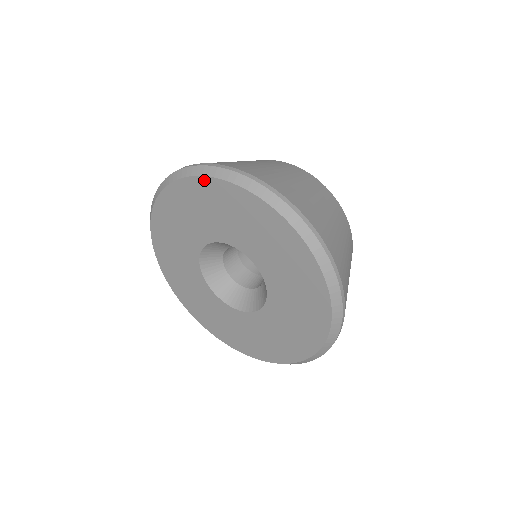
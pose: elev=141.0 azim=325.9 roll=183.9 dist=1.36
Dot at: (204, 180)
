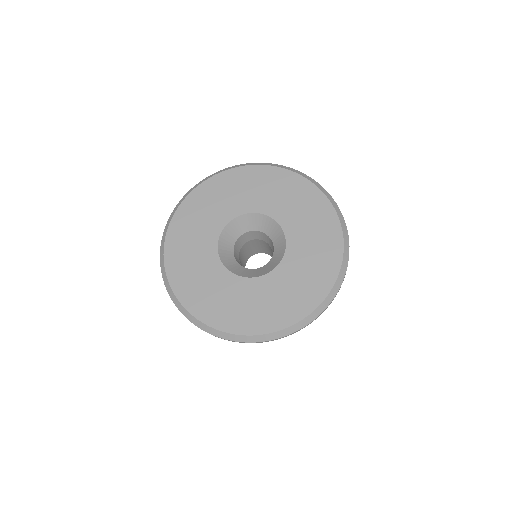
Dot at: (203, 185)
